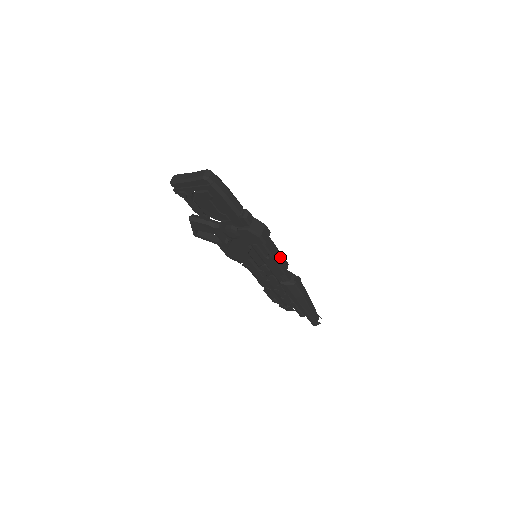
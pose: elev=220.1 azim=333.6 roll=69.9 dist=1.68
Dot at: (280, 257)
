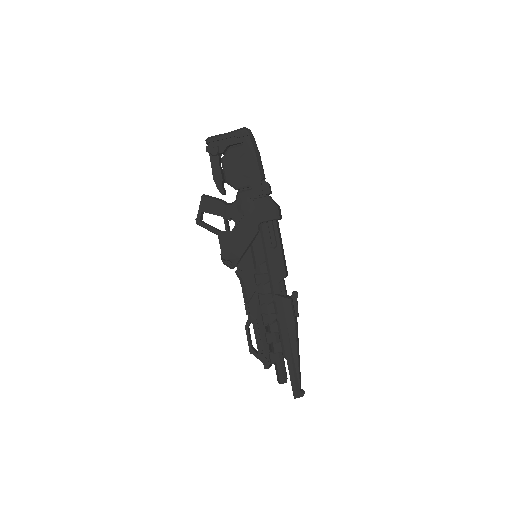
Dot at: (284, 256)
